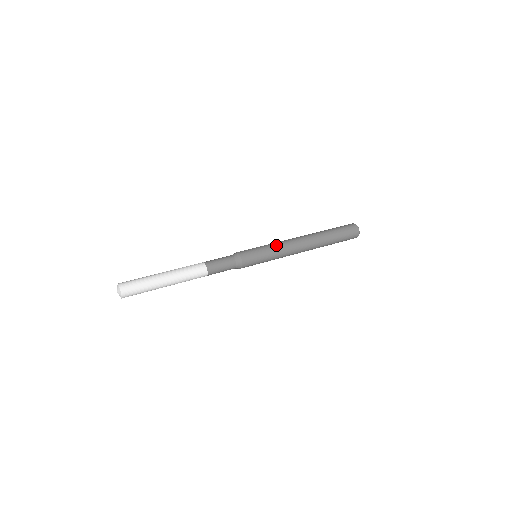
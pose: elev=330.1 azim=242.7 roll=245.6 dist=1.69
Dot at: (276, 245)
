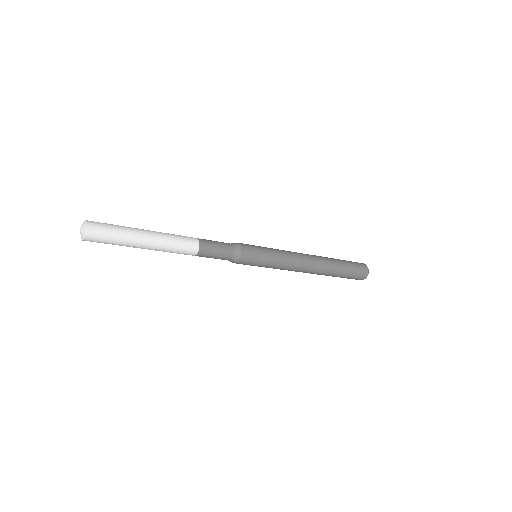
Dot at: occluded
